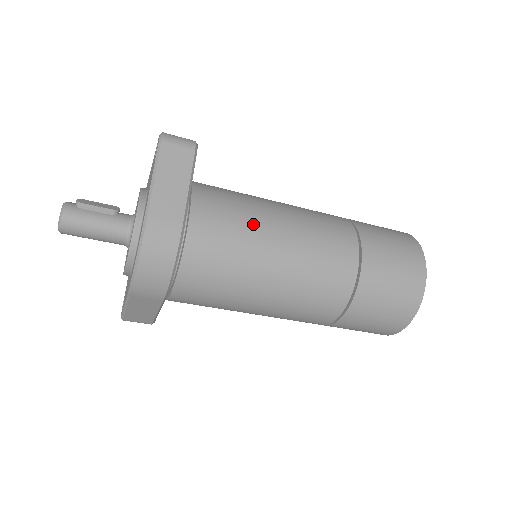
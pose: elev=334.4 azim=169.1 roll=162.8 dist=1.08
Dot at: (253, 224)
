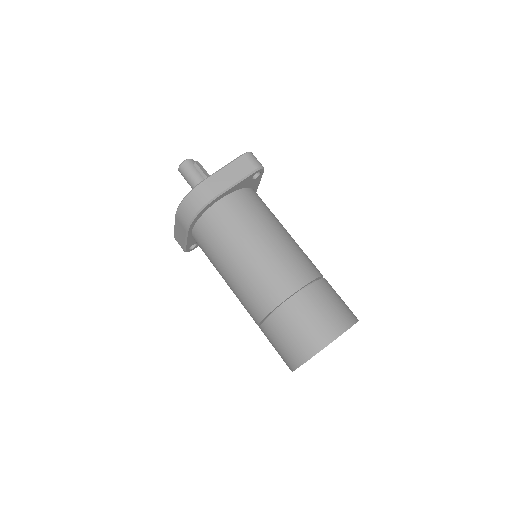
Dot at: (253, 225)
